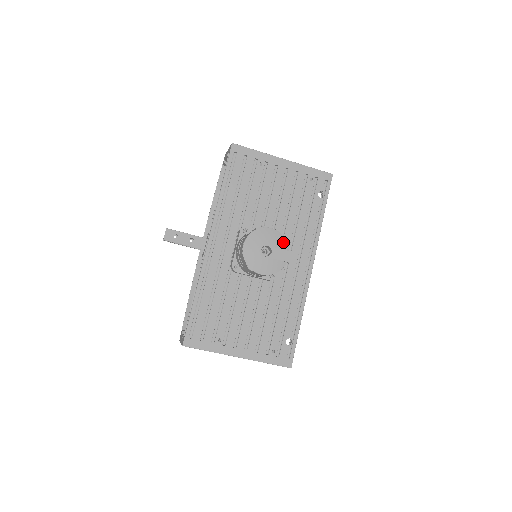
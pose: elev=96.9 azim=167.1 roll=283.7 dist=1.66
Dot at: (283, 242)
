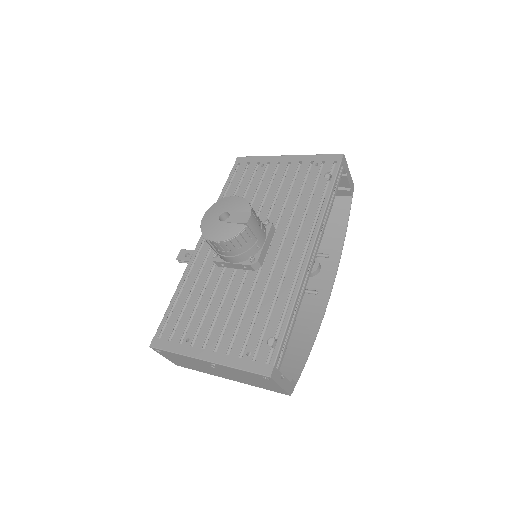
Dot at: (245, 206)
